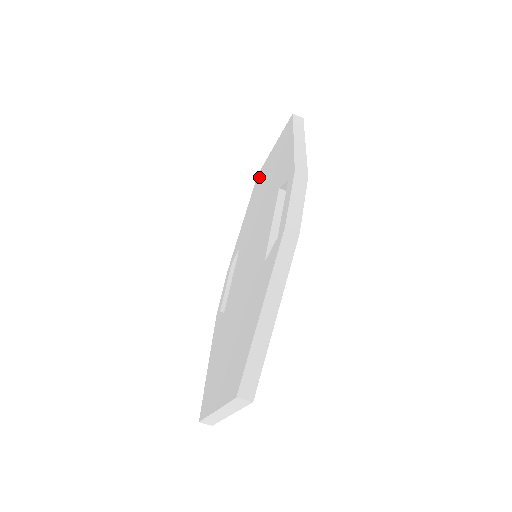
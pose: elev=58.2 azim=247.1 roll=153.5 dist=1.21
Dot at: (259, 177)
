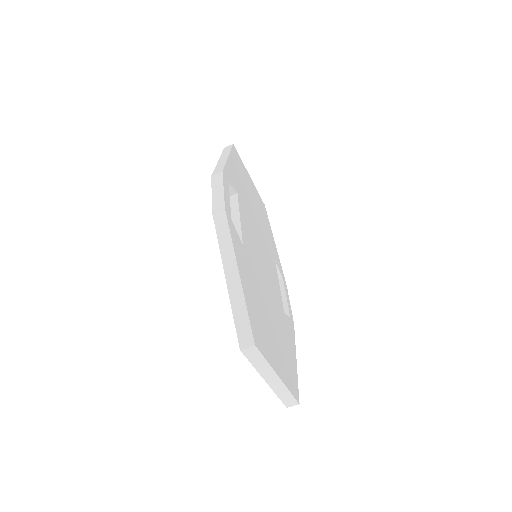
Dot at: occluded
